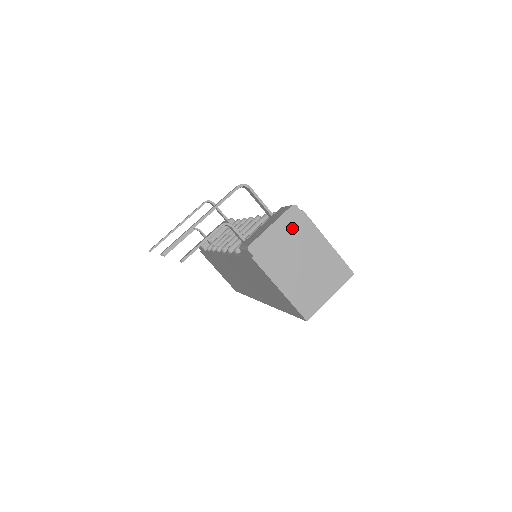
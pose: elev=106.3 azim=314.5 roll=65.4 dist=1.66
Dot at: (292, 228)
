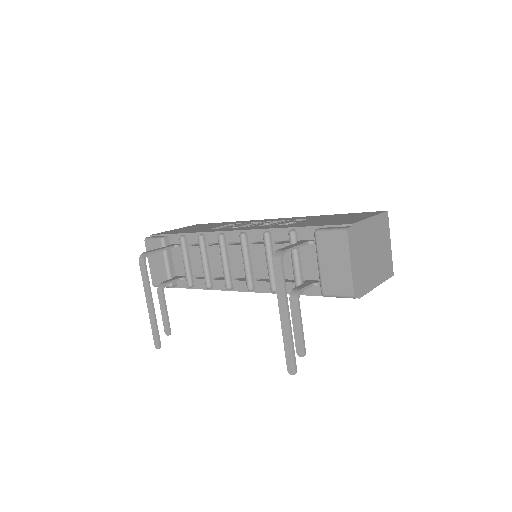
Dot at: (357, 245)
